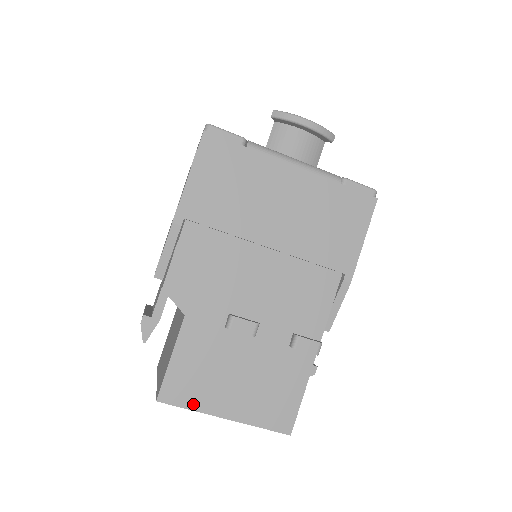
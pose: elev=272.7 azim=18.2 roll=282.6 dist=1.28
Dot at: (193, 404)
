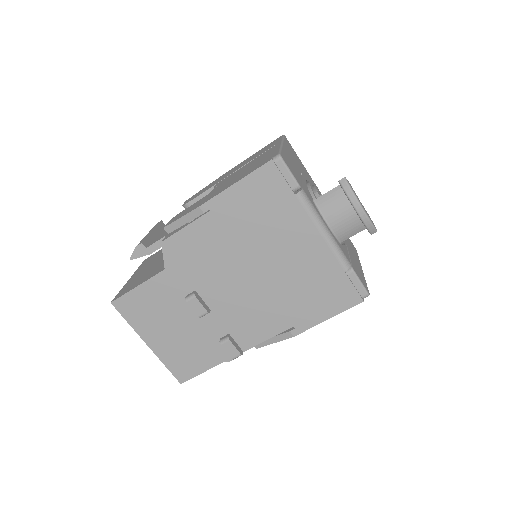
Dot at: (133, 322)
